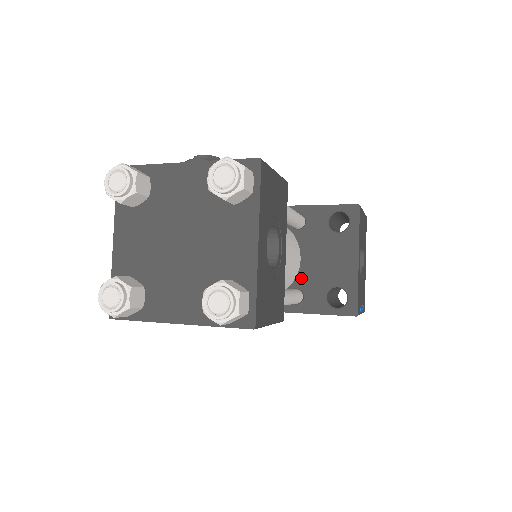
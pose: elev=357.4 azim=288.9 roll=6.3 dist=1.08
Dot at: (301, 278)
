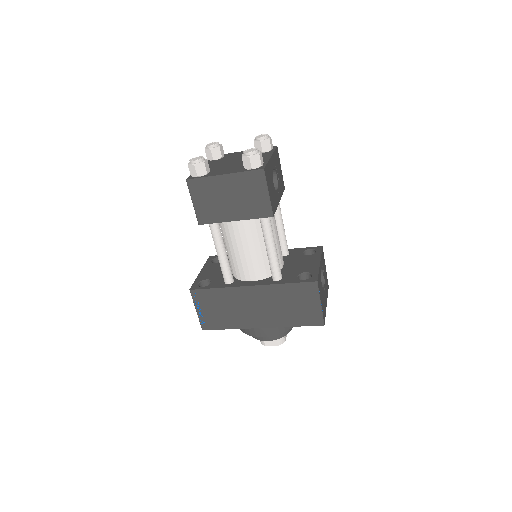
Dot at: (282, 271)
